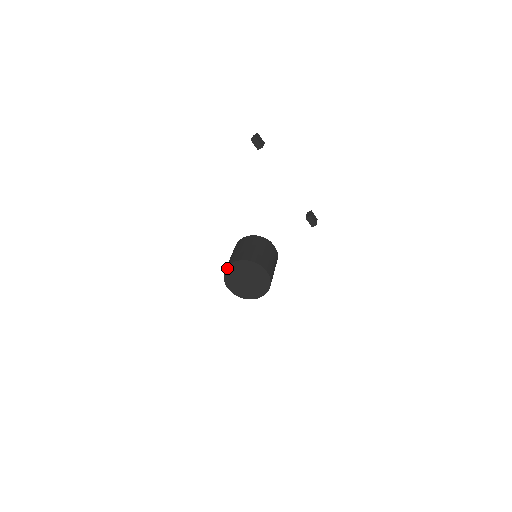
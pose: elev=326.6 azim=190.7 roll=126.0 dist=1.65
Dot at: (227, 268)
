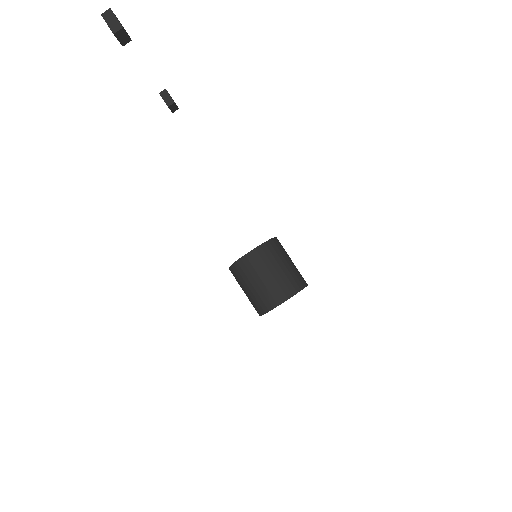
Dot at: occluded
